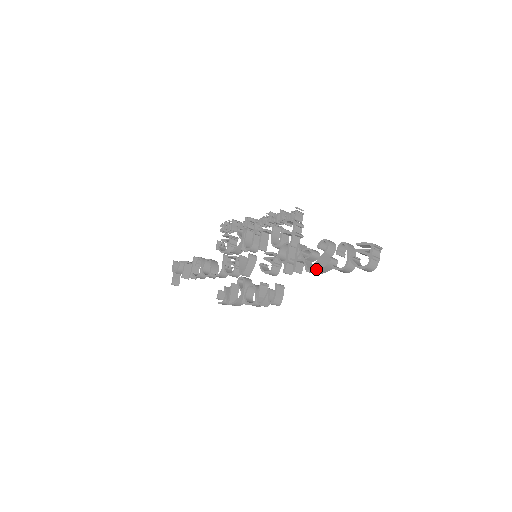
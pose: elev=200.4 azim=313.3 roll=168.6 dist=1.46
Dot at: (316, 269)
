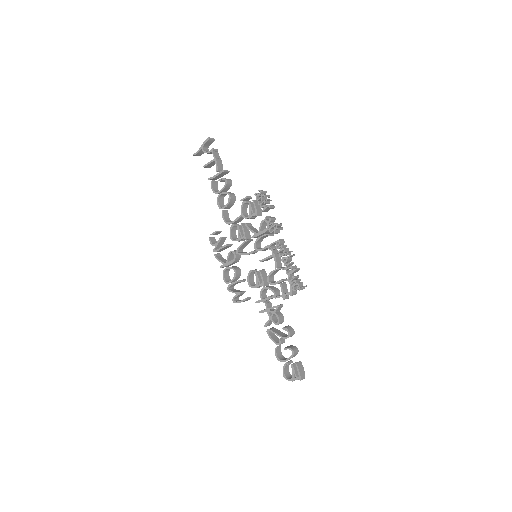
Dot at: (269, 335)
